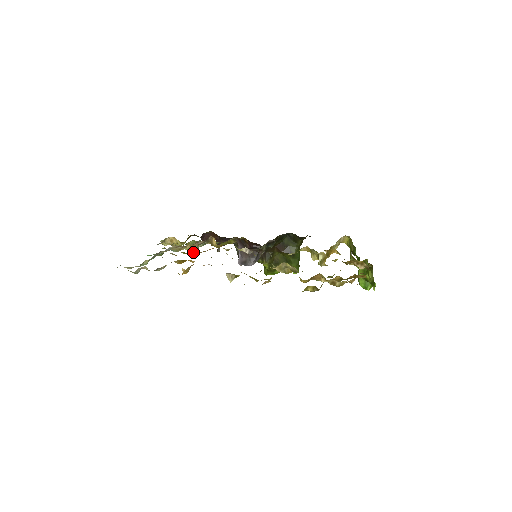
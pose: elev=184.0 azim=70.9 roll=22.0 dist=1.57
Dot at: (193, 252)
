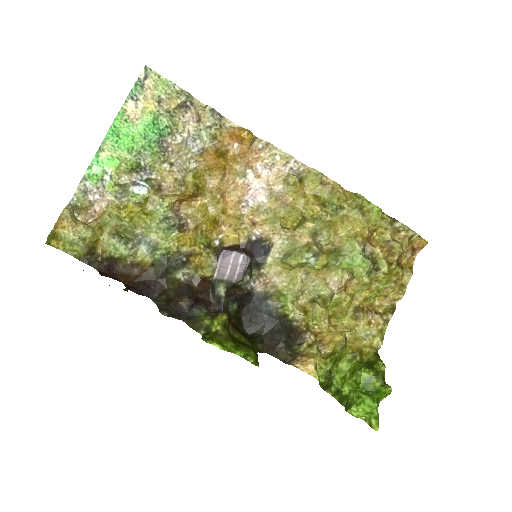
Dot at: (184, 196)
